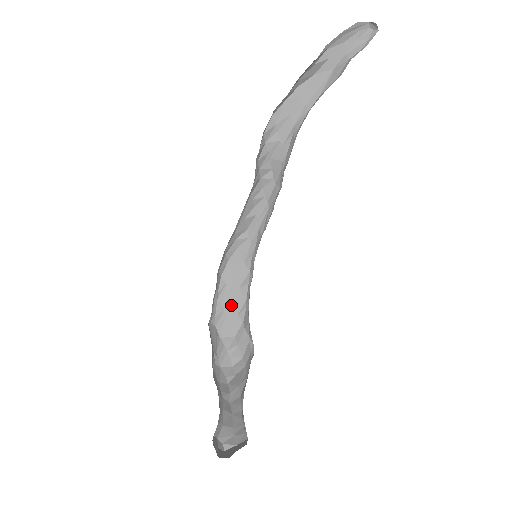
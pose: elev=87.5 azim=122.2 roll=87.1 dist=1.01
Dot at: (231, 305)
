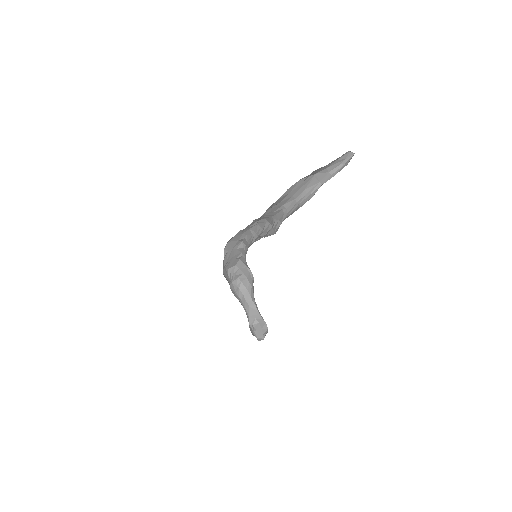
Dot at: (232, 257)
